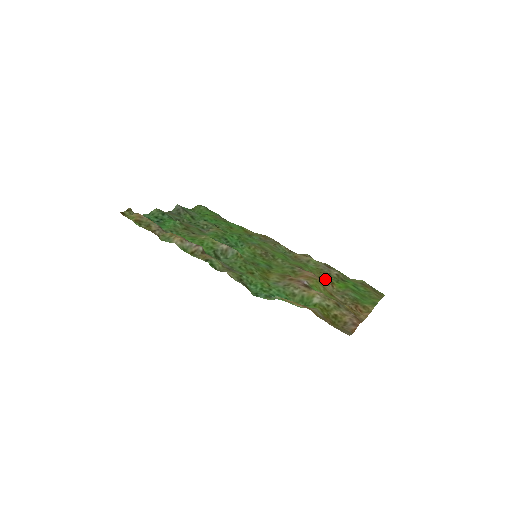
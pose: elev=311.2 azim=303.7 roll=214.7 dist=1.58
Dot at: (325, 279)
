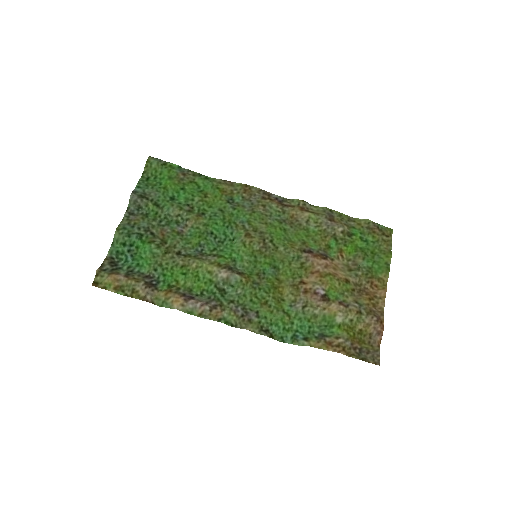
Dot at: (332, 247)
